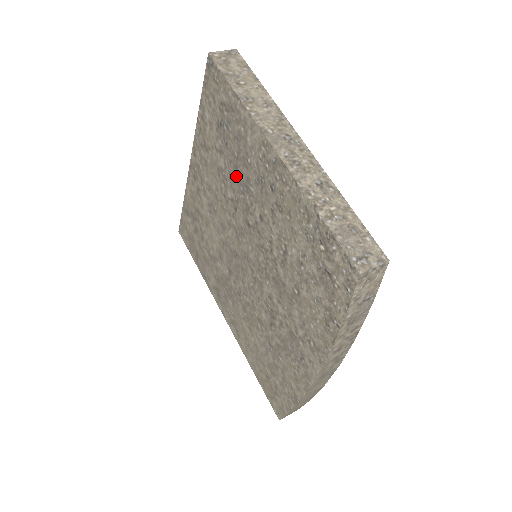
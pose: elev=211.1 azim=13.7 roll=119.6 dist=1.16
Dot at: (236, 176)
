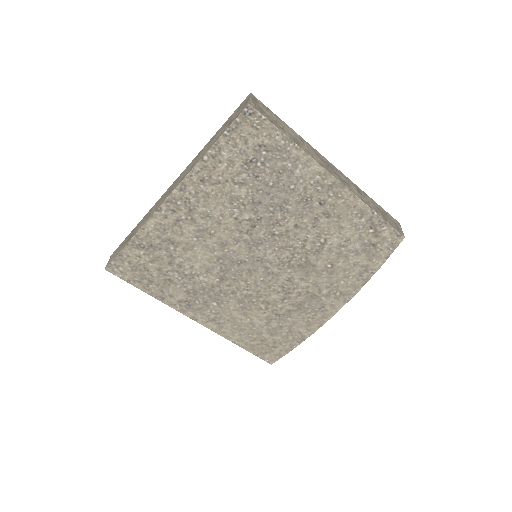
Dot at: (265, 201)
